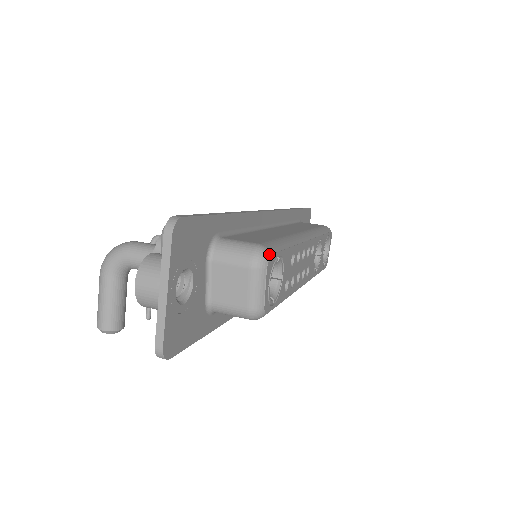
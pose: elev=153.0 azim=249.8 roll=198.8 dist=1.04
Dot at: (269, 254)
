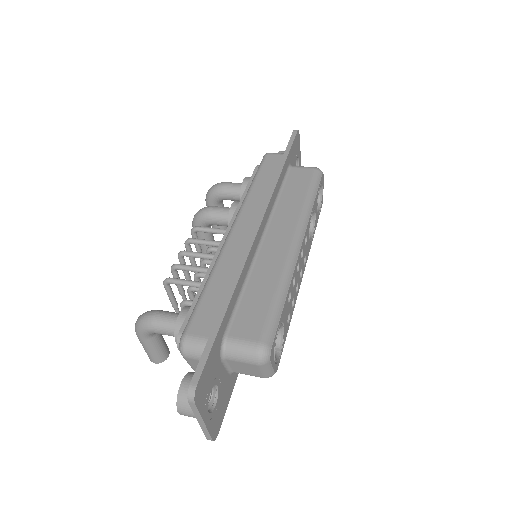
Dot at: (269, 350)
